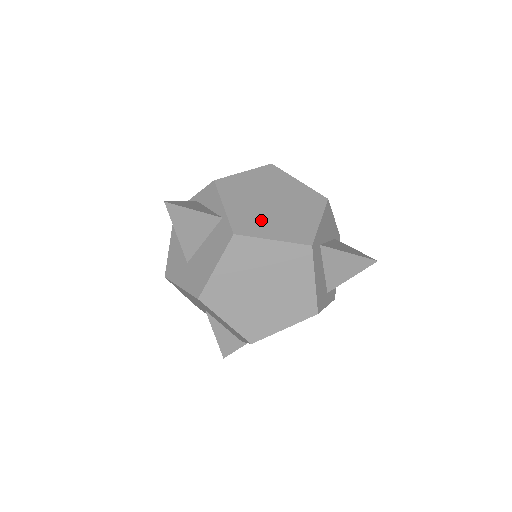
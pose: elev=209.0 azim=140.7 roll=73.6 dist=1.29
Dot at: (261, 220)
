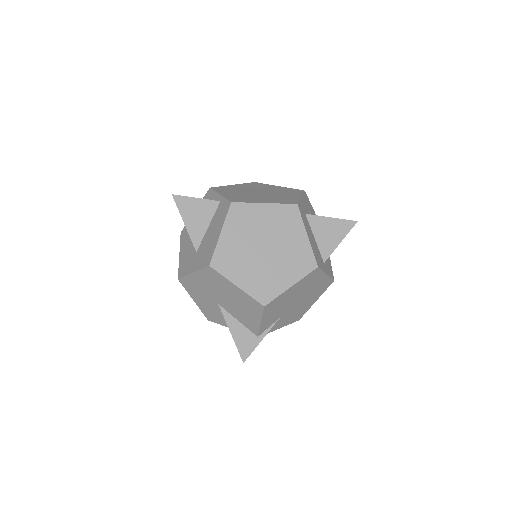
Dot at: (252, 198)
